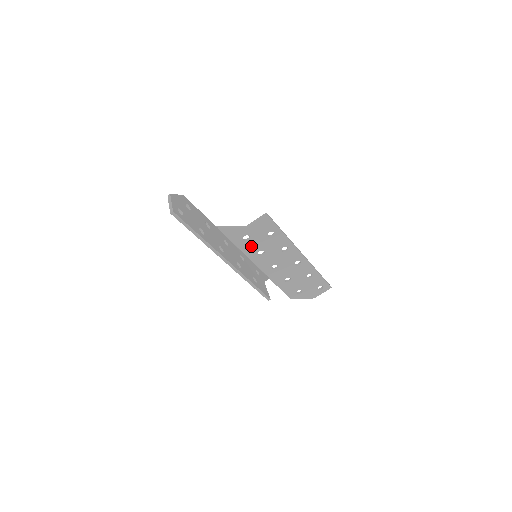
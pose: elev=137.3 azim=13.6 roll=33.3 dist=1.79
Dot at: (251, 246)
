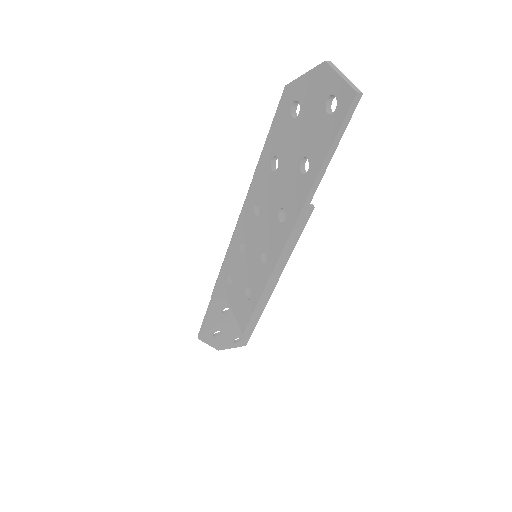
Dot at: occluded
